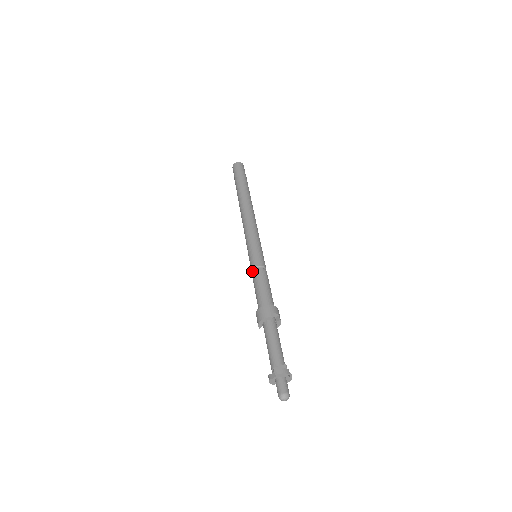
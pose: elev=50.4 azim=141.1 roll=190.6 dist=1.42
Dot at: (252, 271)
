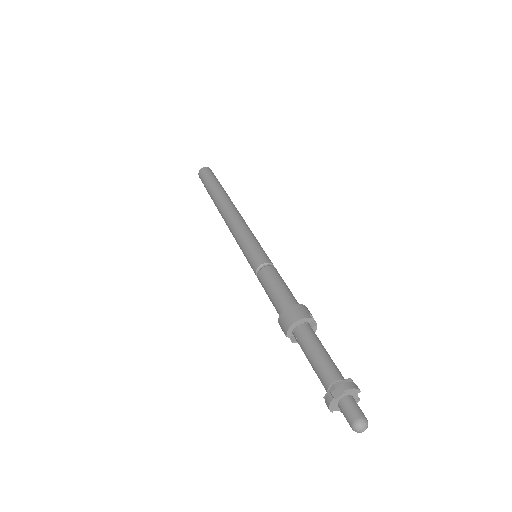
Dot at: (257, 270)
